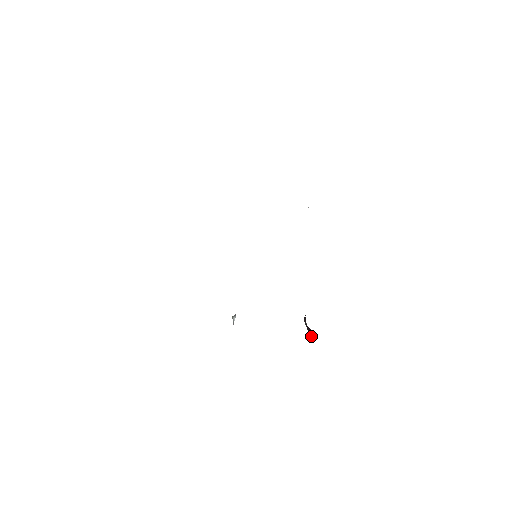
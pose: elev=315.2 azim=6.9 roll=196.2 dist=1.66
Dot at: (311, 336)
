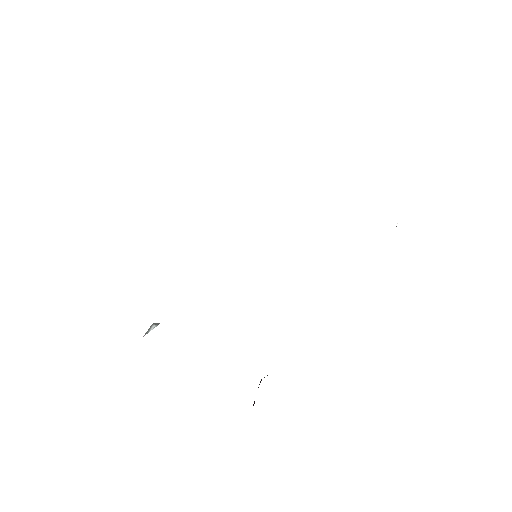
Dot at: occluded
